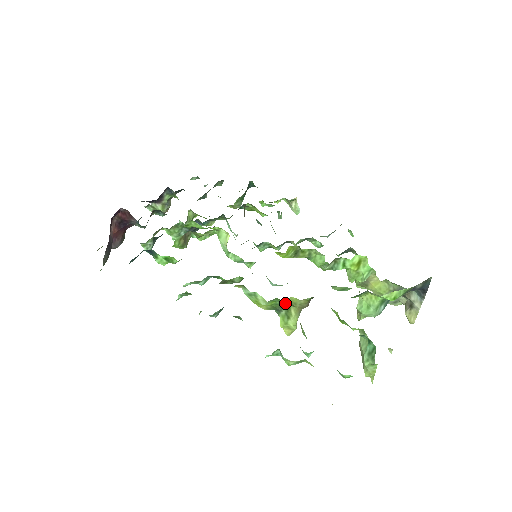
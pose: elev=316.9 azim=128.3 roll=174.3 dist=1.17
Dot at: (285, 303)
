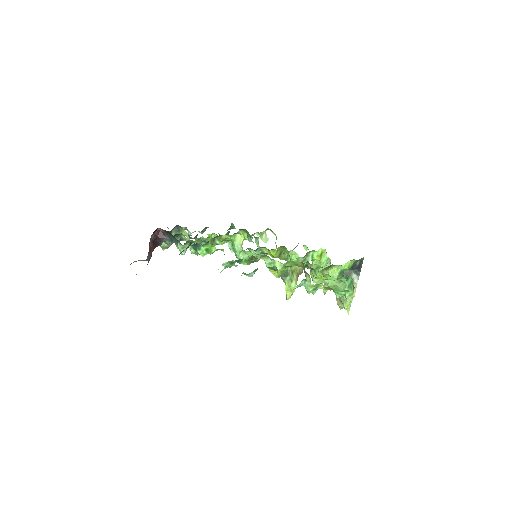
Dot at: (295, 264)
